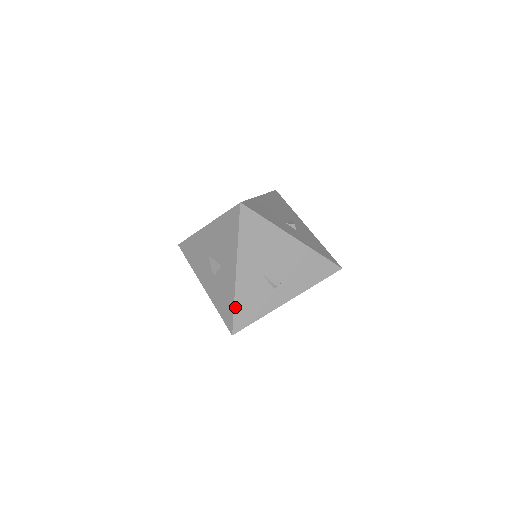
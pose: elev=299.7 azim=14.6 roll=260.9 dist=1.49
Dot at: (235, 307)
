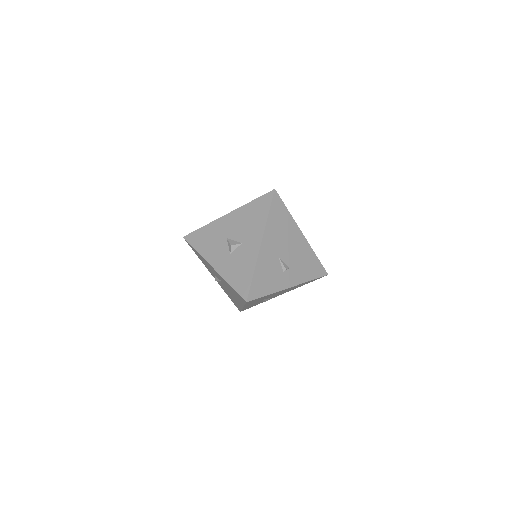
Dot at: (254, 276)
